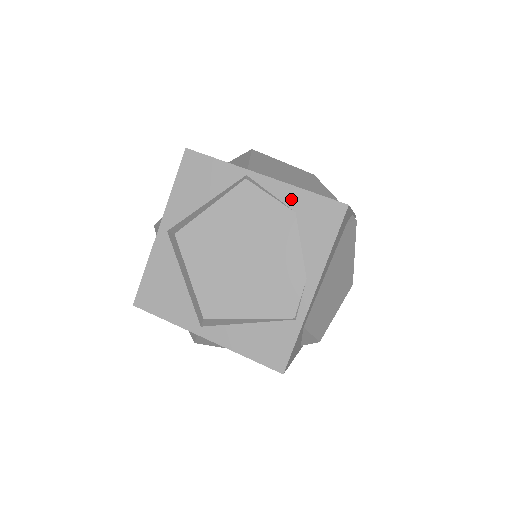
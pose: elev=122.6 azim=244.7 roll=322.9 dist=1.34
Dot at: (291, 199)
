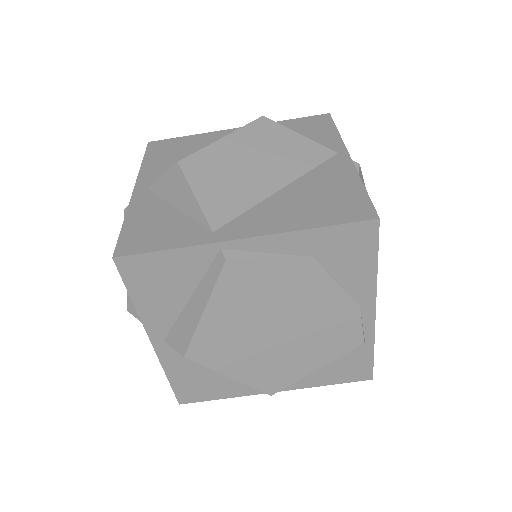
Dot at: (298, 246)
